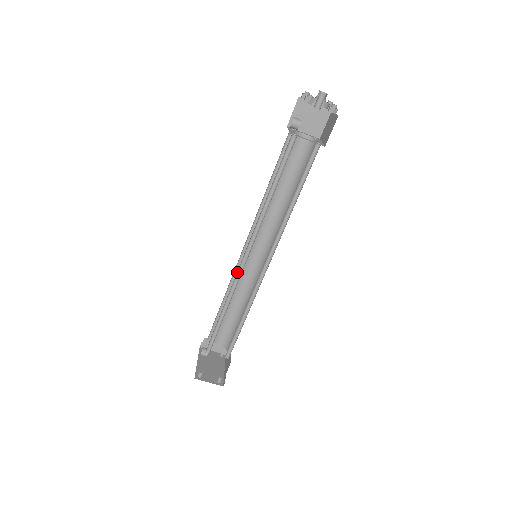
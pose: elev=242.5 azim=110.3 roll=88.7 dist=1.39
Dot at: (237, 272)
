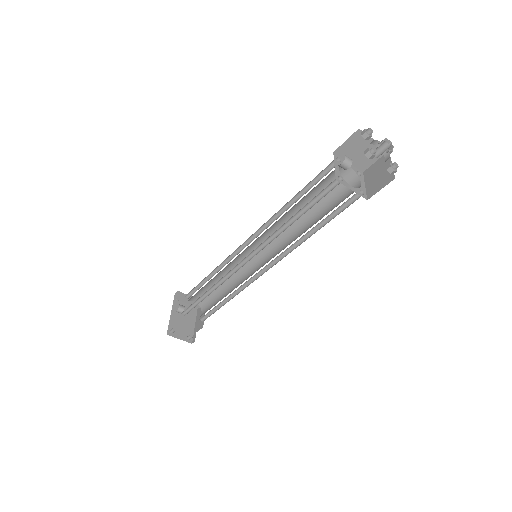
Dot at: (233, 268)
